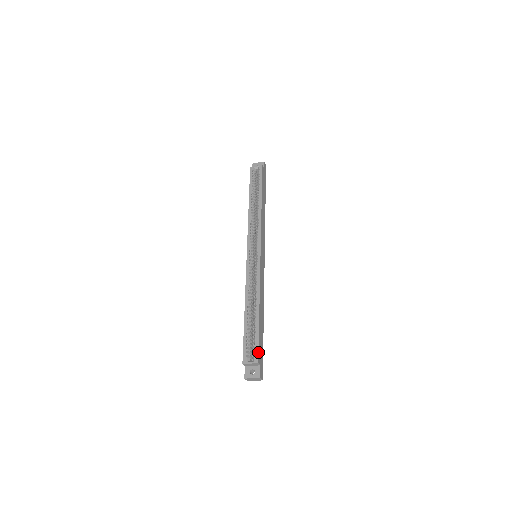
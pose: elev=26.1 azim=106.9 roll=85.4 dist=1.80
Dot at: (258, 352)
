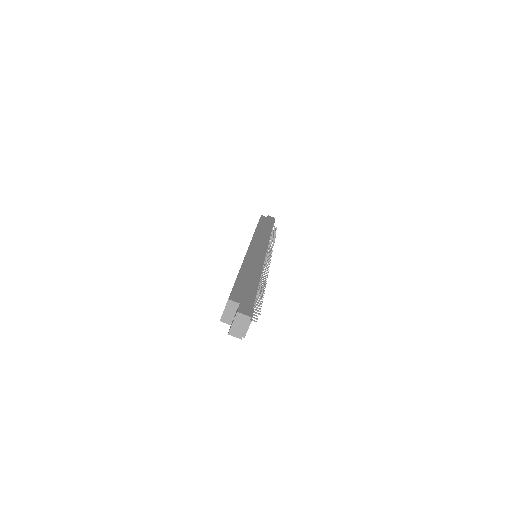
Dot at: (230, 293)
